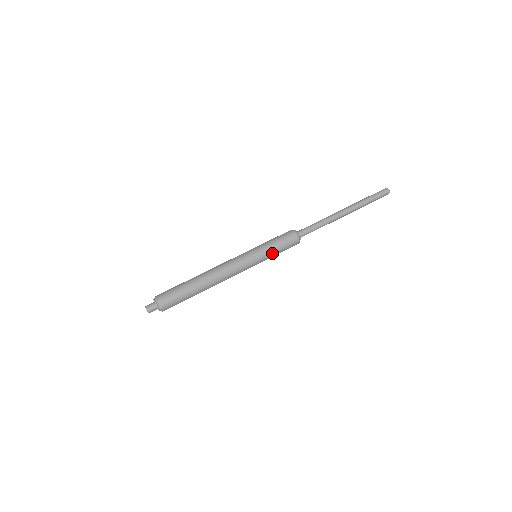
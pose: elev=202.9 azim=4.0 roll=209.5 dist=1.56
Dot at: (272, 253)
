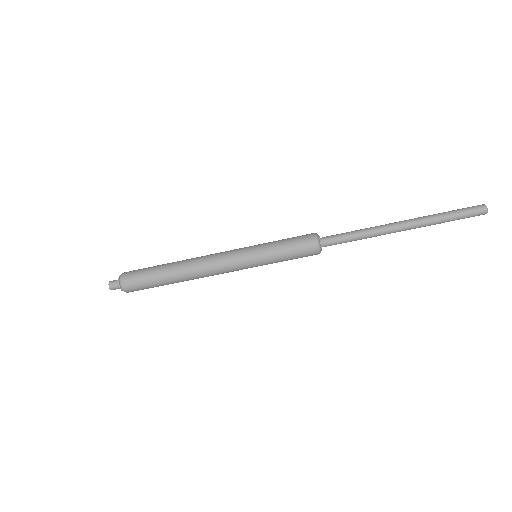
Dot at: (274, 250)
